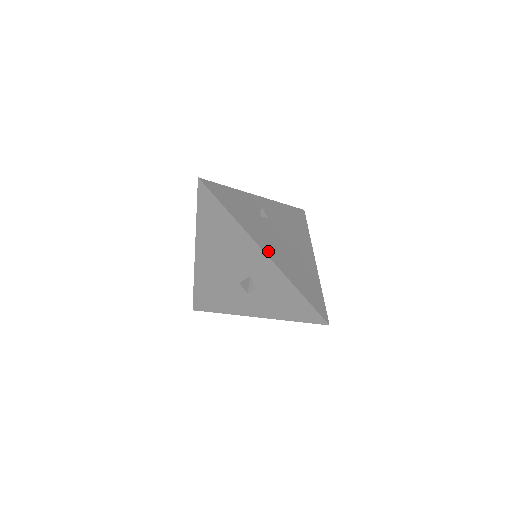
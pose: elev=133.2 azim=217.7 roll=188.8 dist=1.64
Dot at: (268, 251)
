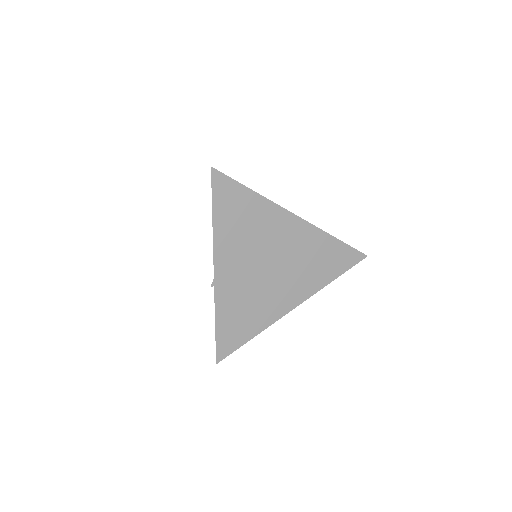
Dot at: occluded
